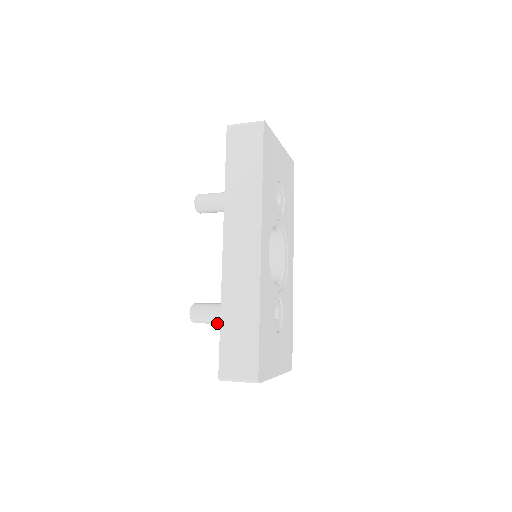
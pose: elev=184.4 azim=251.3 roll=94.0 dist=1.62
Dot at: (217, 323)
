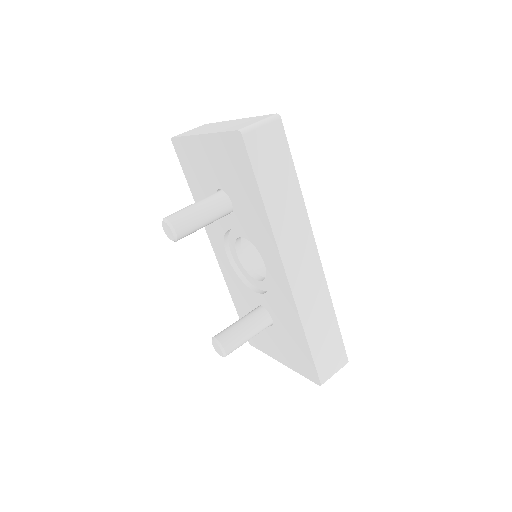
Dot at: occluded
